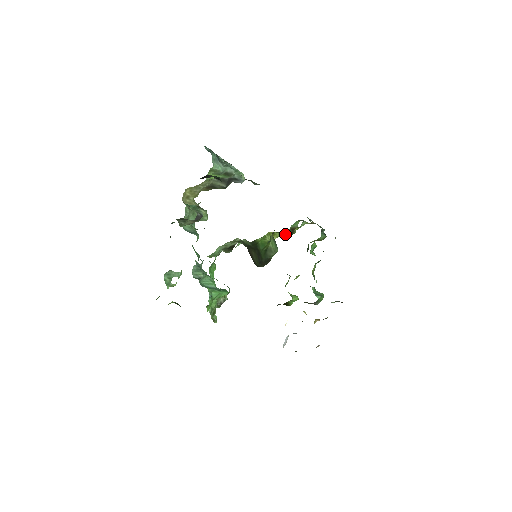
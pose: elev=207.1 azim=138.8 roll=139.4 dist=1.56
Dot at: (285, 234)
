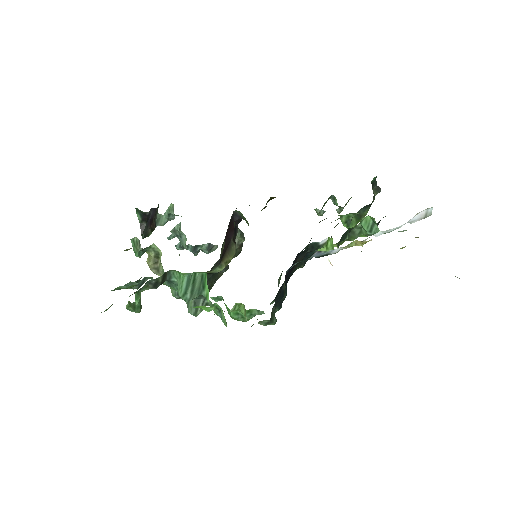
Dot at: occluded
